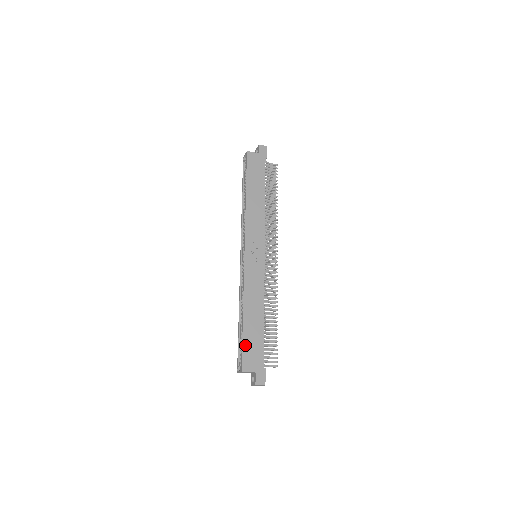
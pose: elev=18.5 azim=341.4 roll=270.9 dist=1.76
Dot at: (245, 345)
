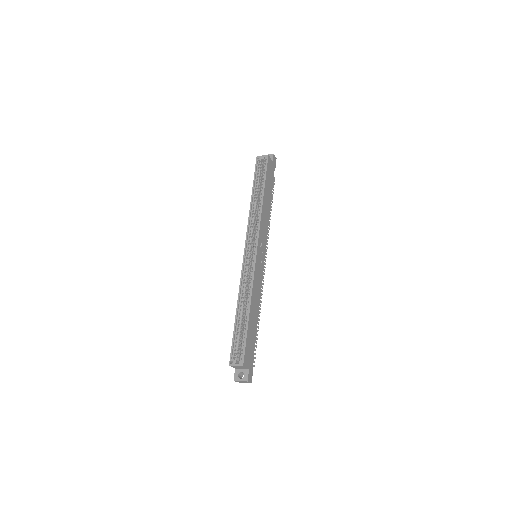
Dot at: (247, 340)
